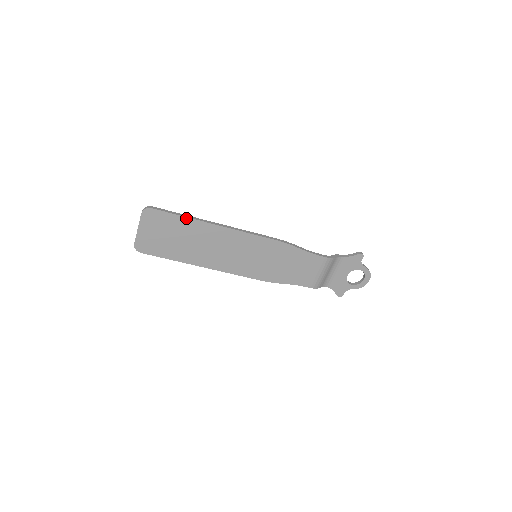
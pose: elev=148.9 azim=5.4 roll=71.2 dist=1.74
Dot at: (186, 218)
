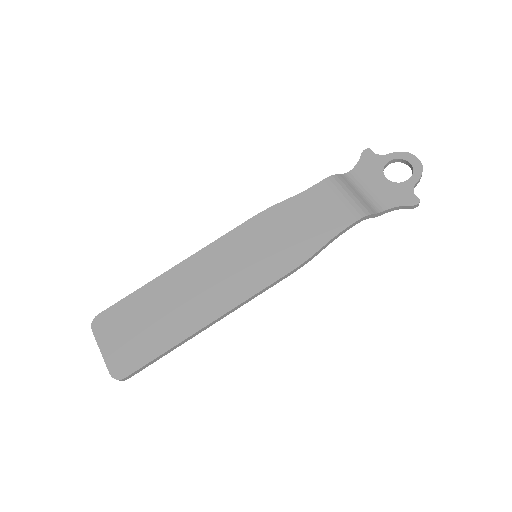
Dot at: (140, 290)
